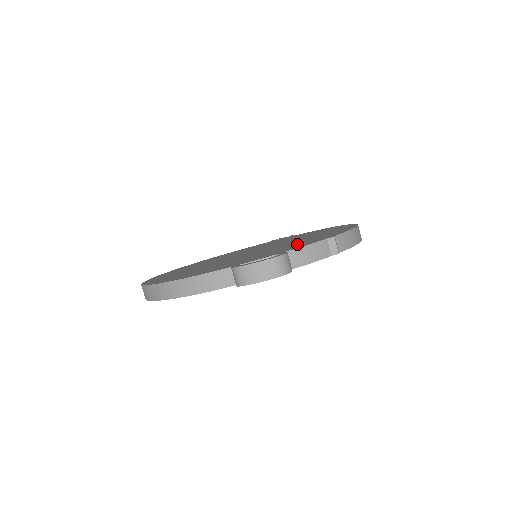
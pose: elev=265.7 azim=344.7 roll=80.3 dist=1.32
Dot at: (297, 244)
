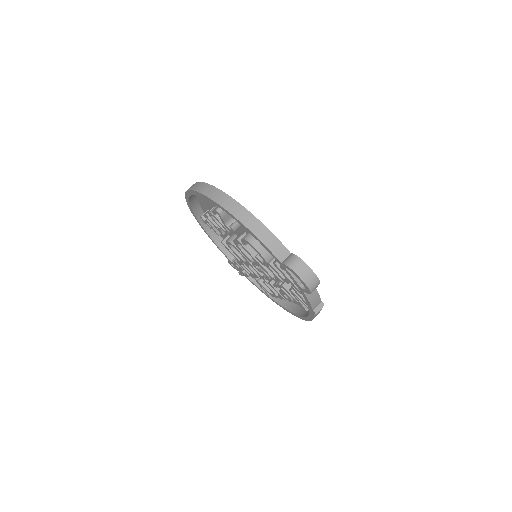
Dot at: occluded
